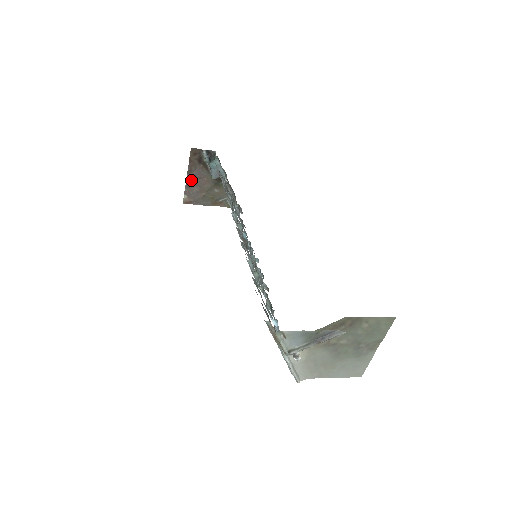
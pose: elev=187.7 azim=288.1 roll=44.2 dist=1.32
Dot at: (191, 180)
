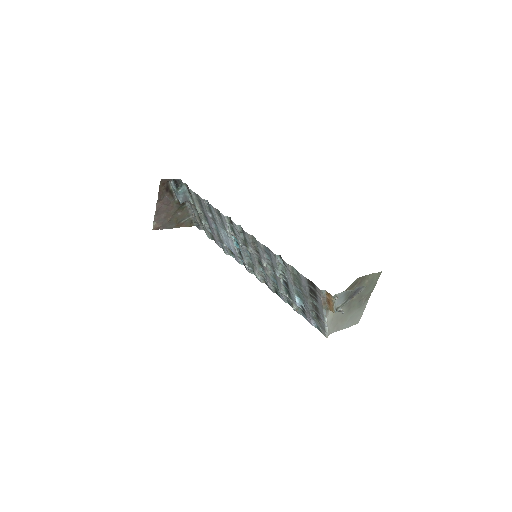
Dot at: (160, 208)
